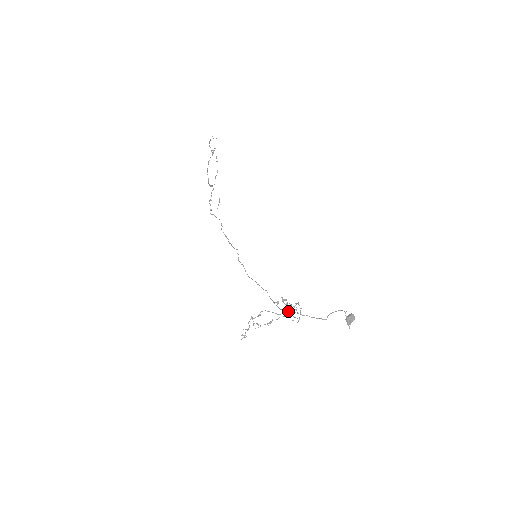
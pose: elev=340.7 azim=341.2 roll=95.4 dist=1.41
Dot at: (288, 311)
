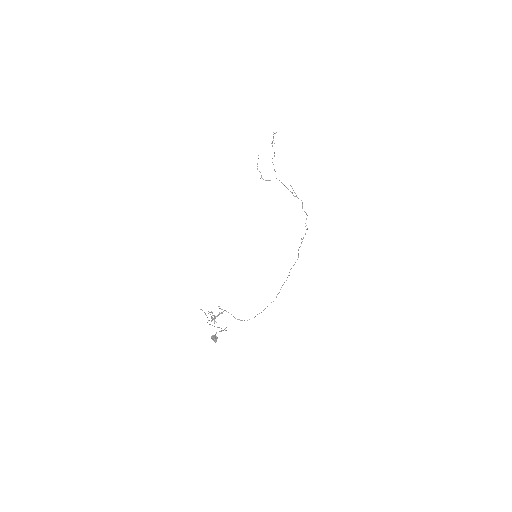
Dot at: (218, 315)
